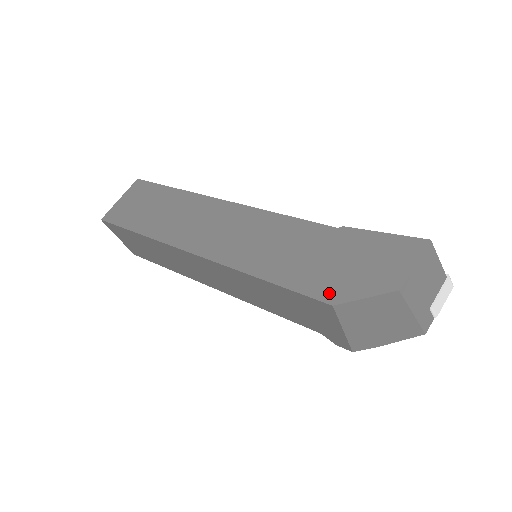
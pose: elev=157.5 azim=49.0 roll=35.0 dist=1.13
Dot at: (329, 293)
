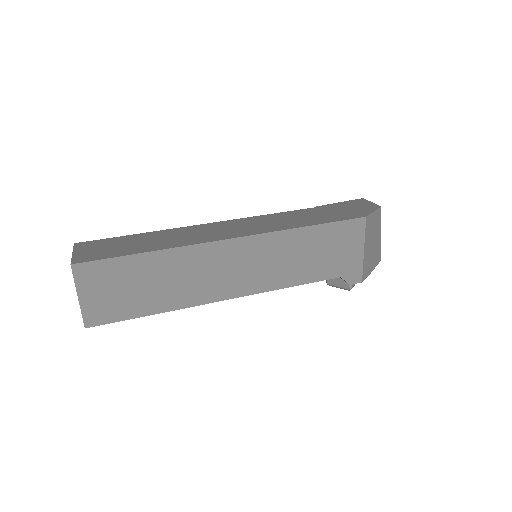
Dot at: (356, 216)
